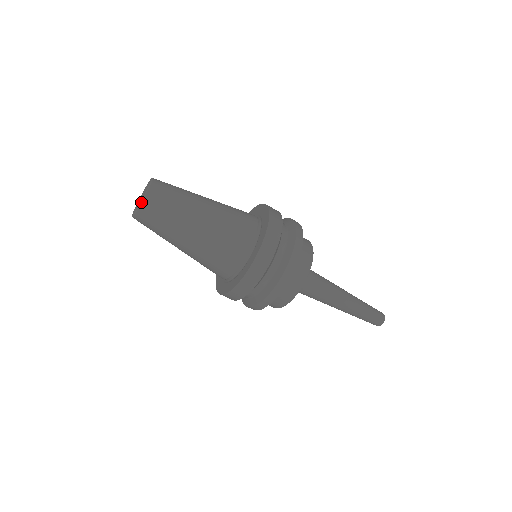
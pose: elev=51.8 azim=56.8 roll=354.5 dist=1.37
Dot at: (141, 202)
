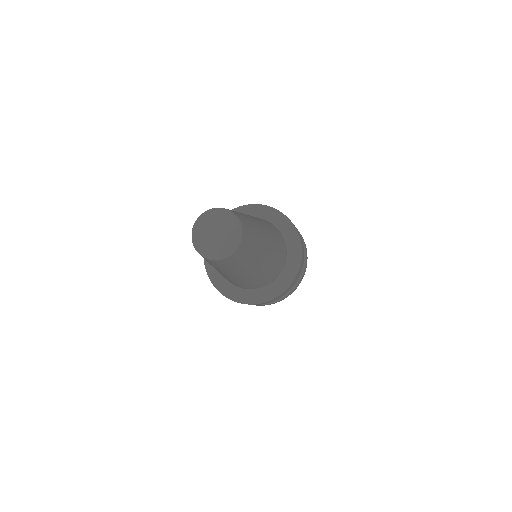
Dot at: (215, 260)
